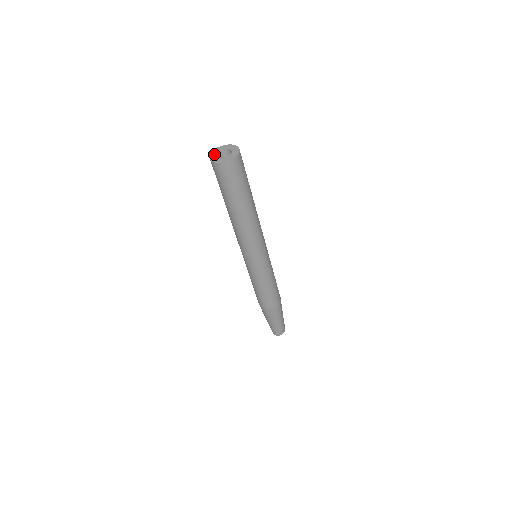
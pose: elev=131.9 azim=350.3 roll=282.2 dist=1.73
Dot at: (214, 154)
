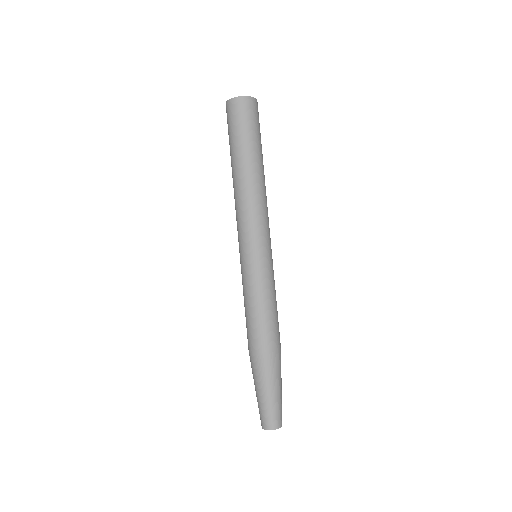
Dot at: occluded
